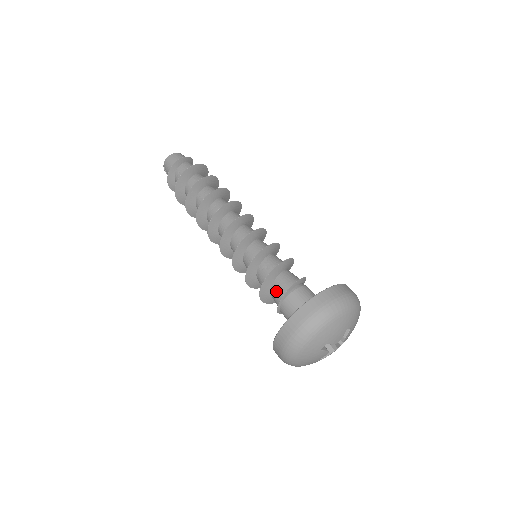
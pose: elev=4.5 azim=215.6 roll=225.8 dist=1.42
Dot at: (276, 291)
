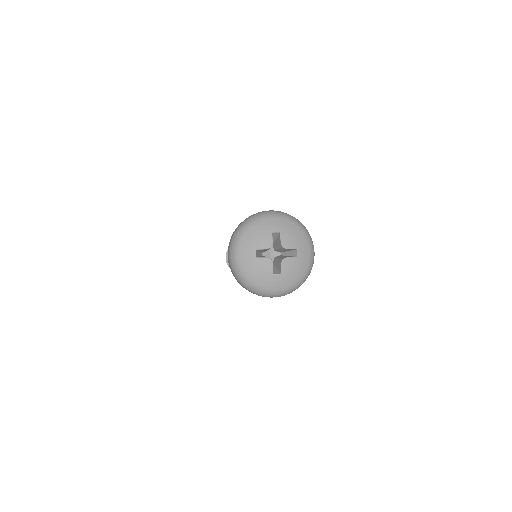
Dot at: occluded
